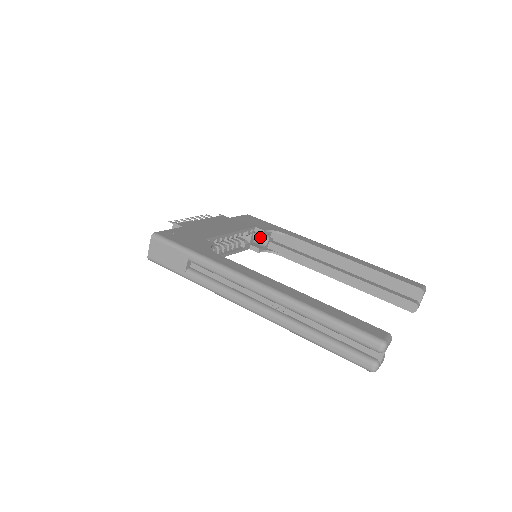
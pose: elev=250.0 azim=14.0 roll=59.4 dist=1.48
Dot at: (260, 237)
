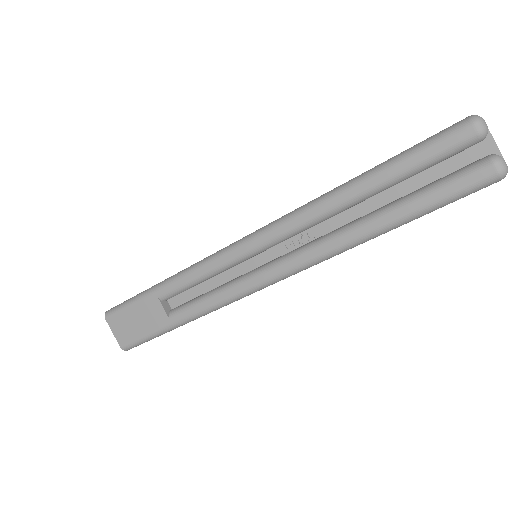
Dot at: occluded
